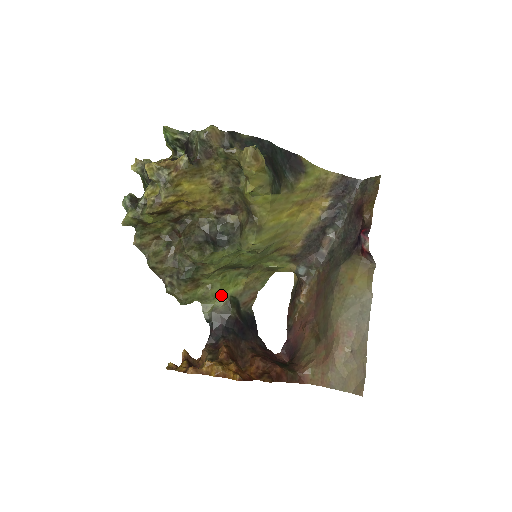
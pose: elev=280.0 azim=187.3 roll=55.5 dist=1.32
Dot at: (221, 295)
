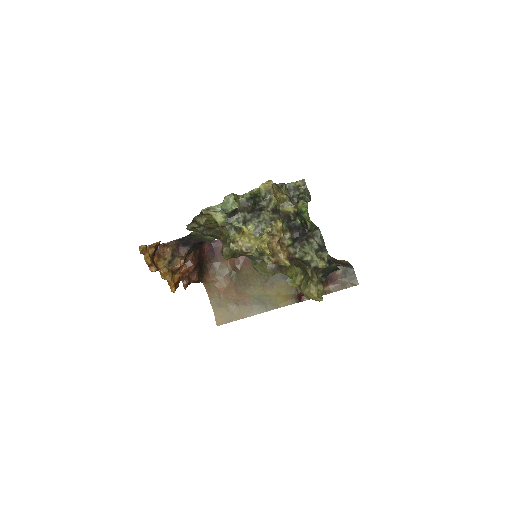
Dot at: occluded
